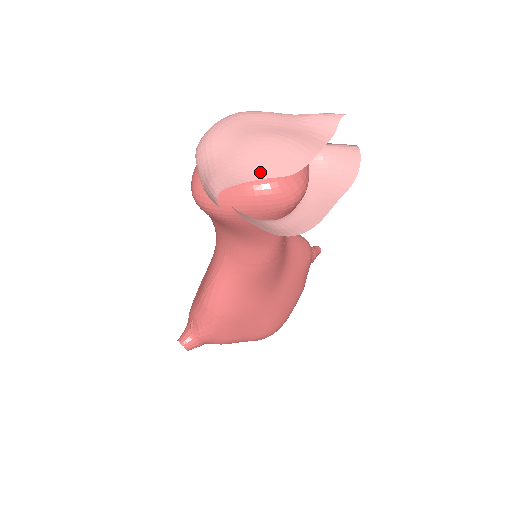
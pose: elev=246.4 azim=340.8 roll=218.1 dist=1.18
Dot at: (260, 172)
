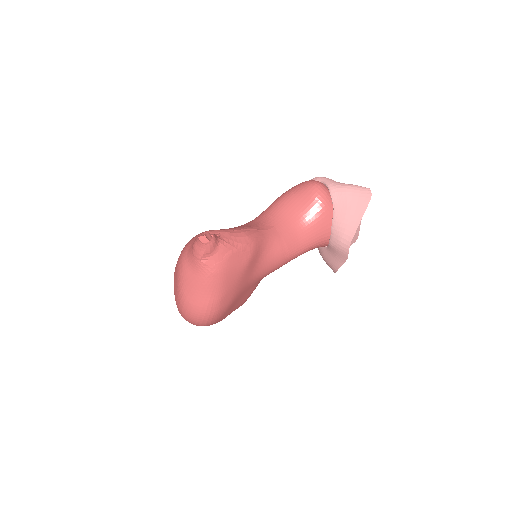
Dot at: occluded
